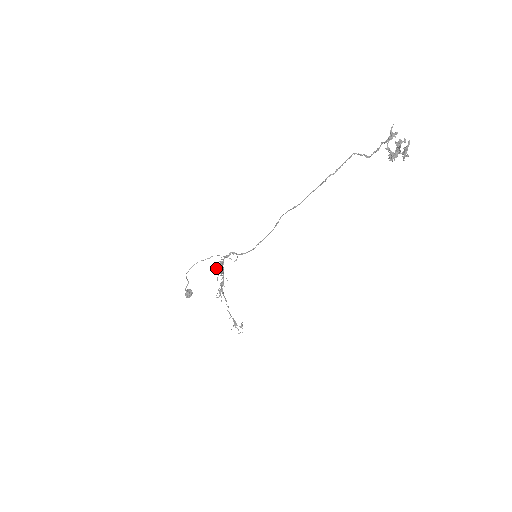
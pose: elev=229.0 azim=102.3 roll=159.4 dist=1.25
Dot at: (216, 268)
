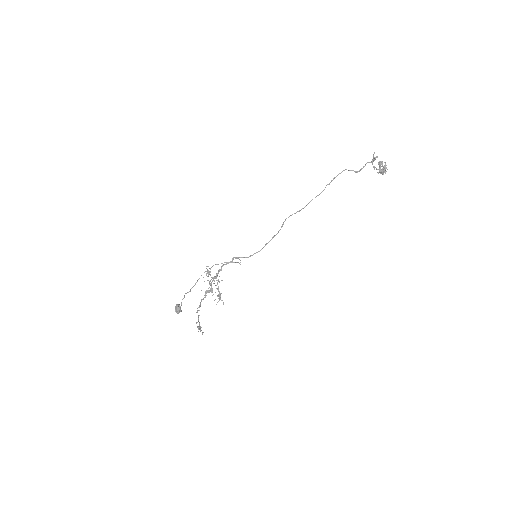
Dot at: occluded
